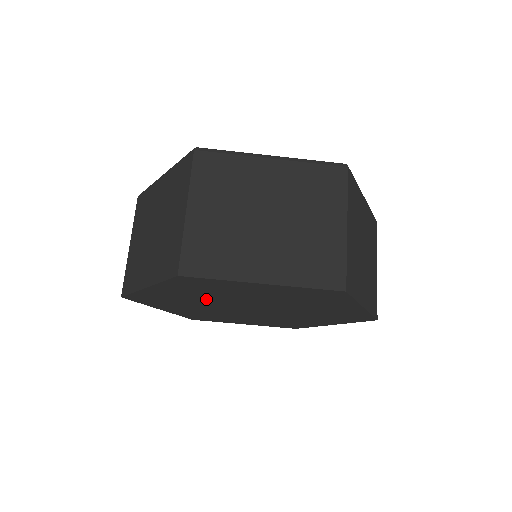
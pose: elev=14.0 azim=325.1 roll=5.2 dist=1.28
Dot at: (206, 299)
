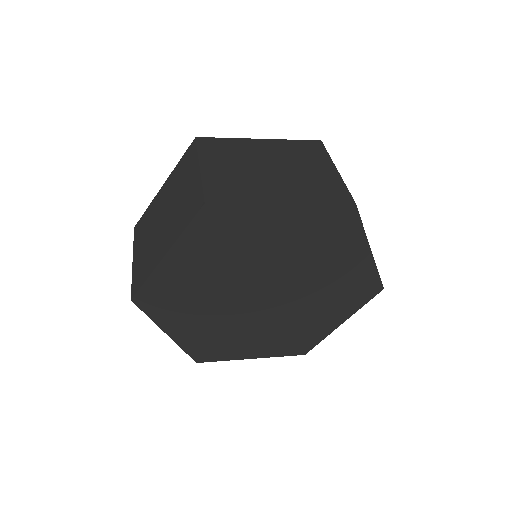
Dot at: (216, 312)
